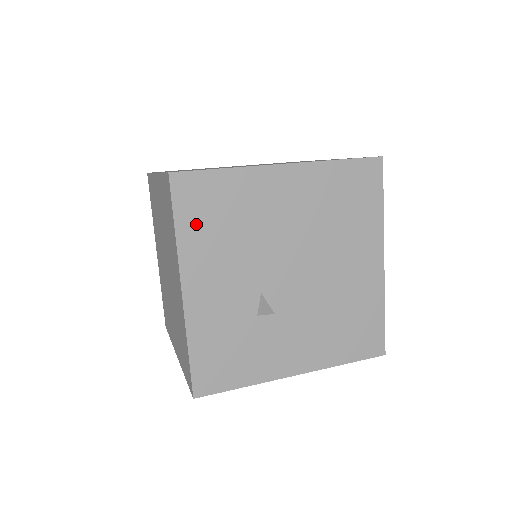
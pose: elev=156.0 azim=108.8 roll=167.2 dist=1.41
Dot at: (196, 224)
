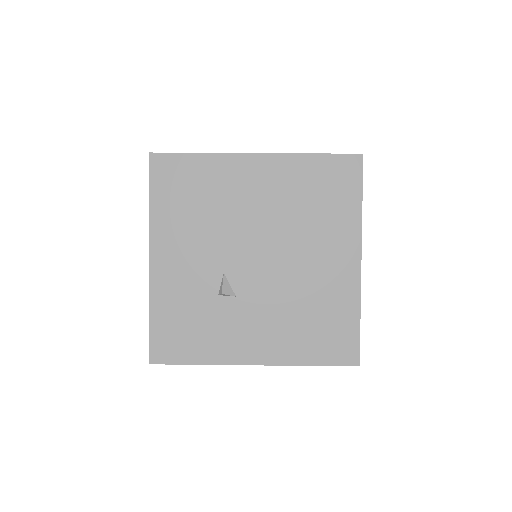
Dot at: (168, 200)
